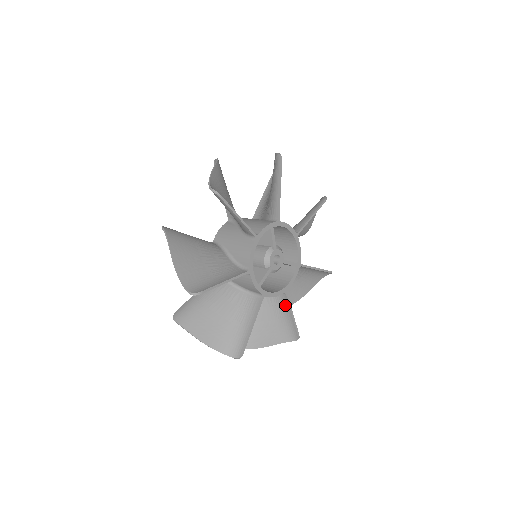
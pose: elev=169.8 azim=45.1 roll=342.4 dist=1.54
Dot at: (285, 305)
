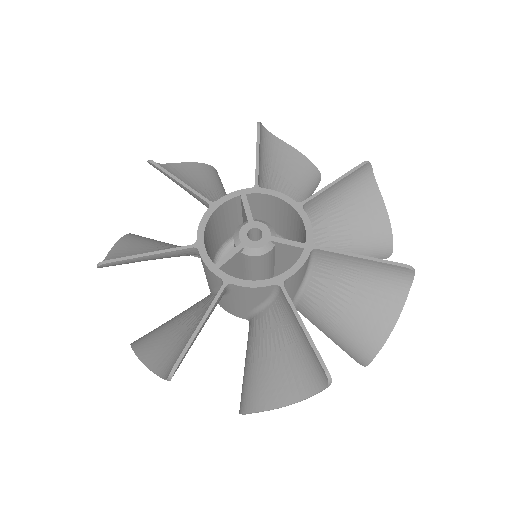
Dot at: (290, 311)
